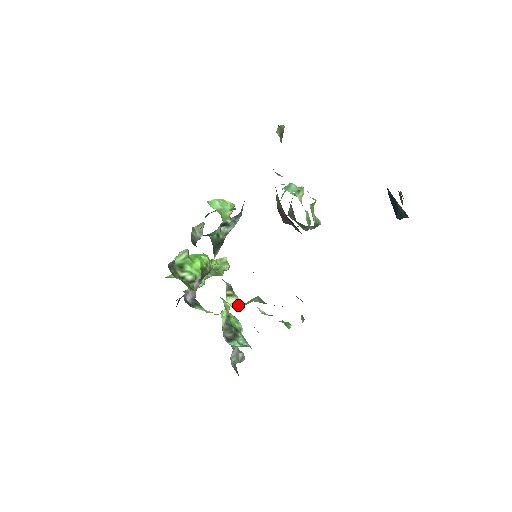
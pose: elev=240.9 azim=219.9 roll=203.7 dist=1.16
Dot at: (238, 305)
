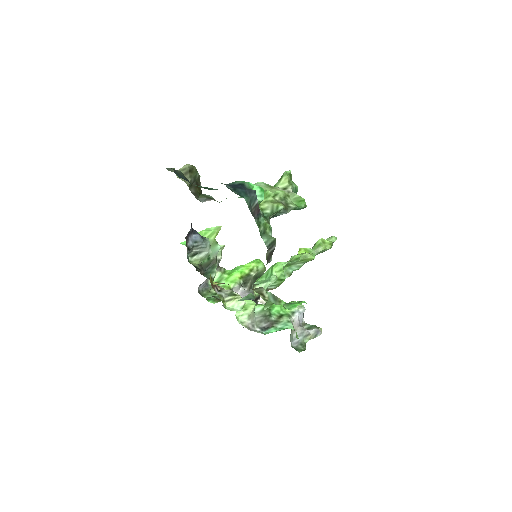
Dot at: (240, 305)
